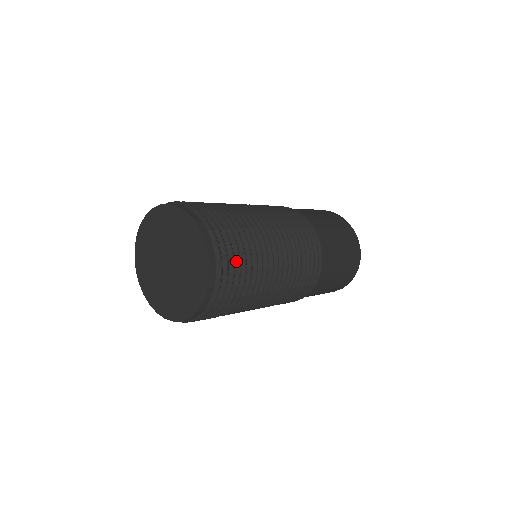
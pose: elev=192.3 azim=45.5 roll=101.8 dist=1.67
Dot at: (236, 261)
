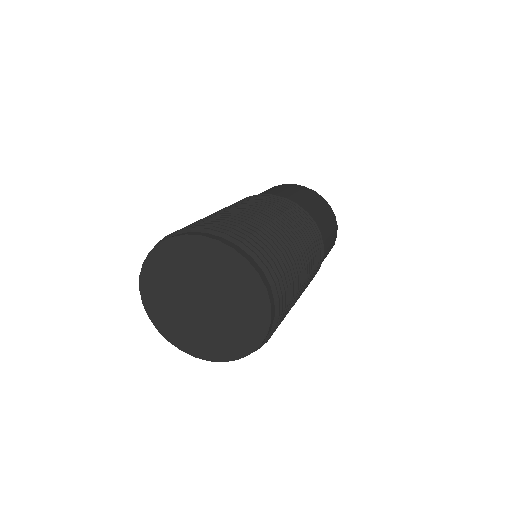
Dot at: (282, 279)
